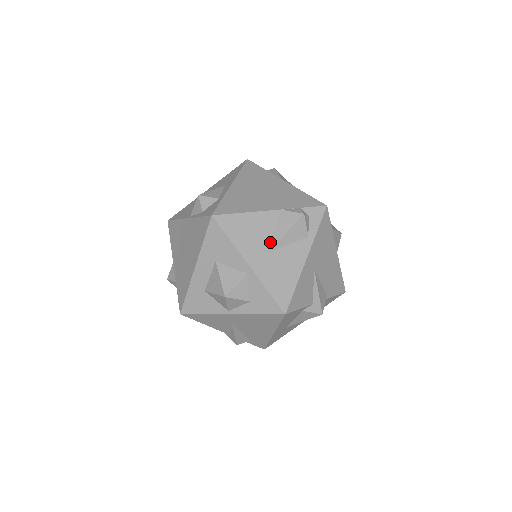
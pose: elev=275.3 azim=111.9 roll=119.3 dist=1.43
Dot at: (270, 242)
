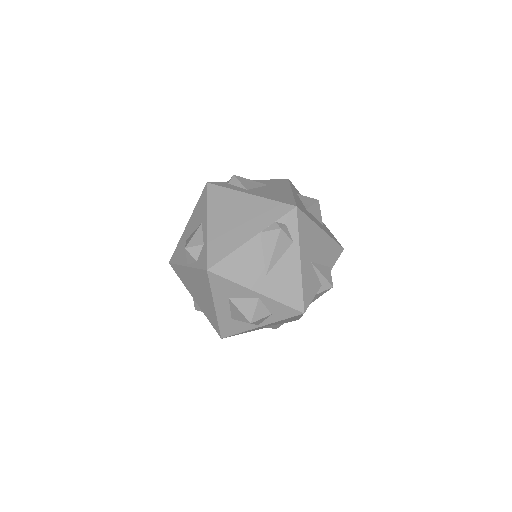
Dot at: (264, 265)
